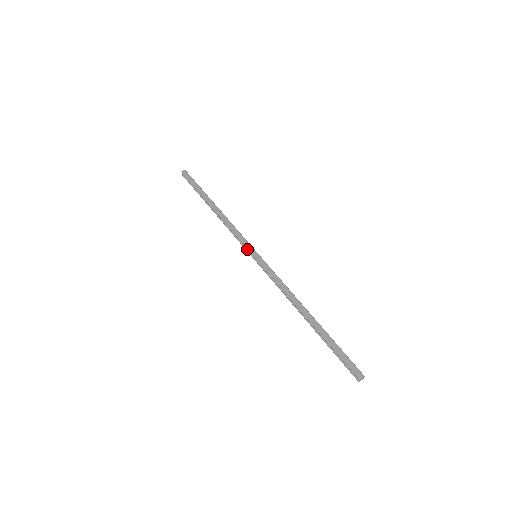
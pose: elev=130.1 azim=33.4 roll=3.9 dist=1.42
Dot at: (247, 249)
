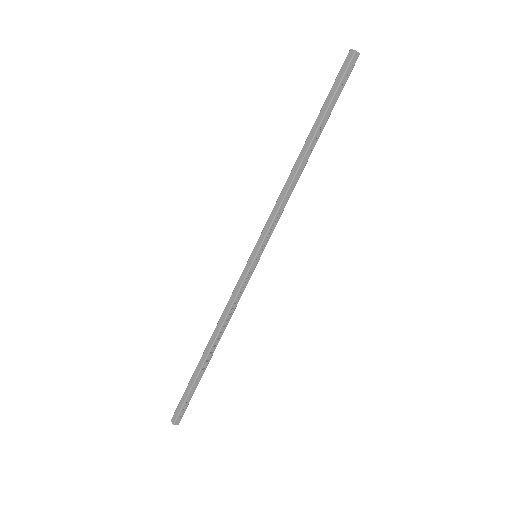
Dot at: (265, 238)
